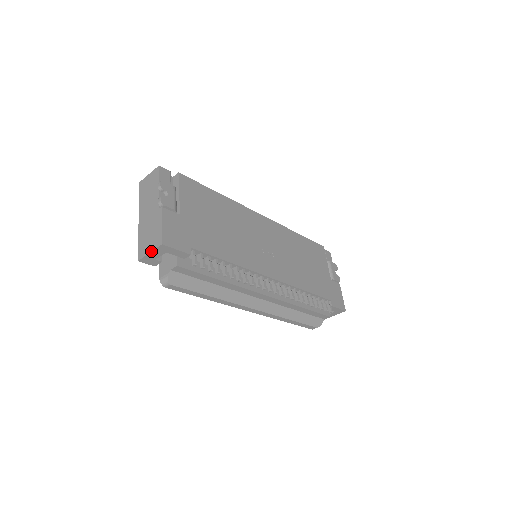
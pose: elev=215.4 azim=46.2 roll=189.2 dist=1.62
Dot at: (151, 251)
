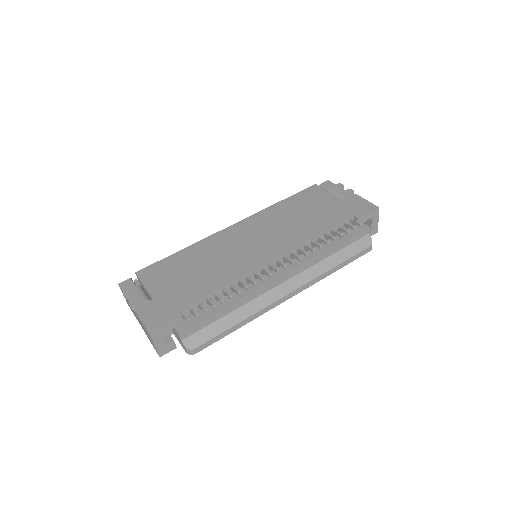
Dot at: (153, 344)
